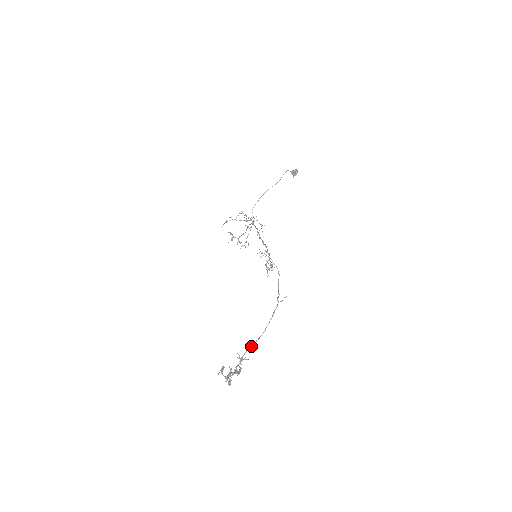
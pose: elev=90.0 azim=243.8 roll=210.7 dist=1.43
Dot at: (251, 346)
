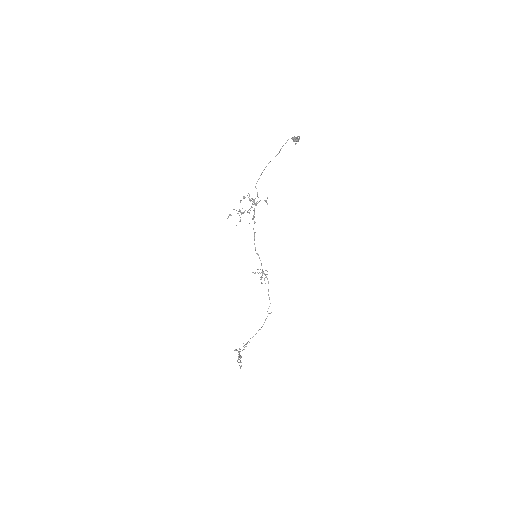
Dot at: occluded
